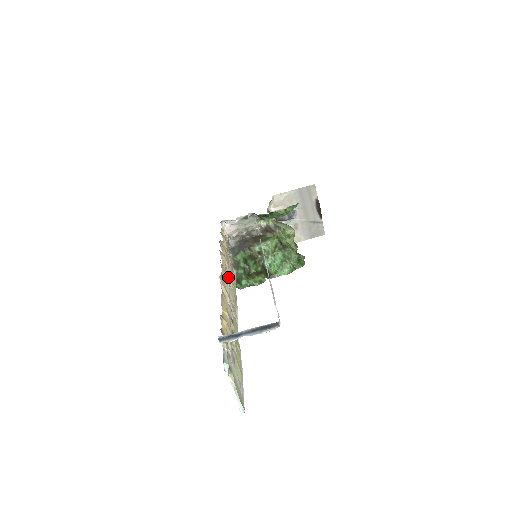
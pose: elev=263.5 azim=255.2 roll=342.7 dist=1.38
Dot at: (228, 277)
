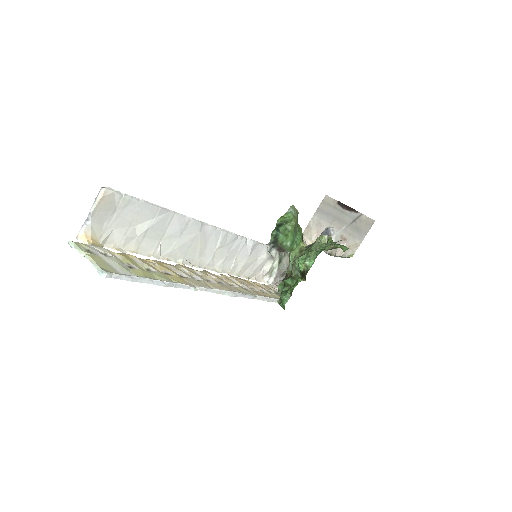
Dot at: (230, 283)
